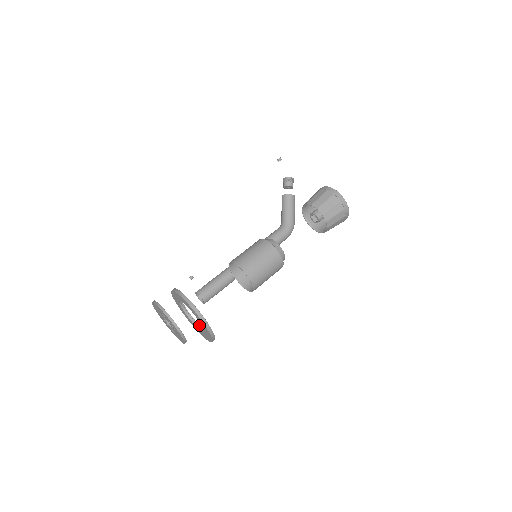
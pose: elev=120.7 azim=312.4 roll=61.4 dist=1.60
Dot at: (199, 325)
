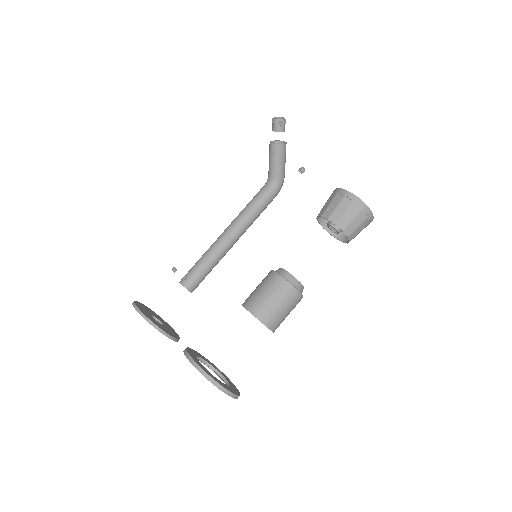
Dot at: (214, 368)
